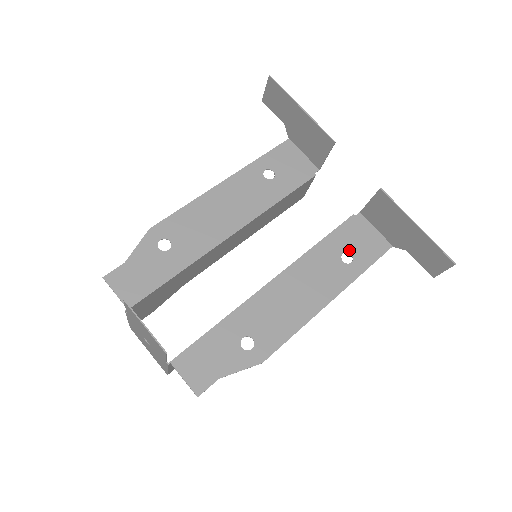
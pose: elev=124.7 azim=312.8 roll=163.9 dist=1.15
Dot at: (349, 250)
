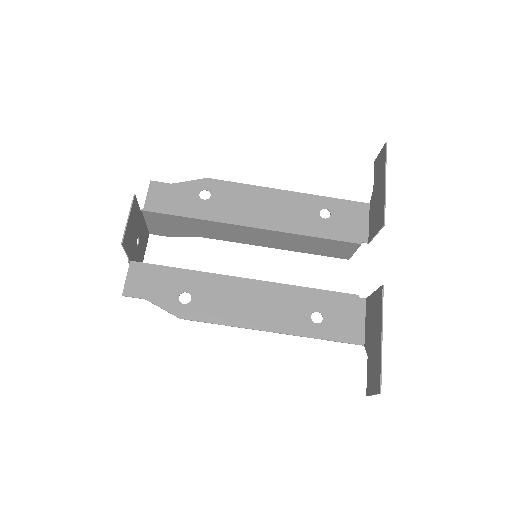
Dot at: (325, 314)
